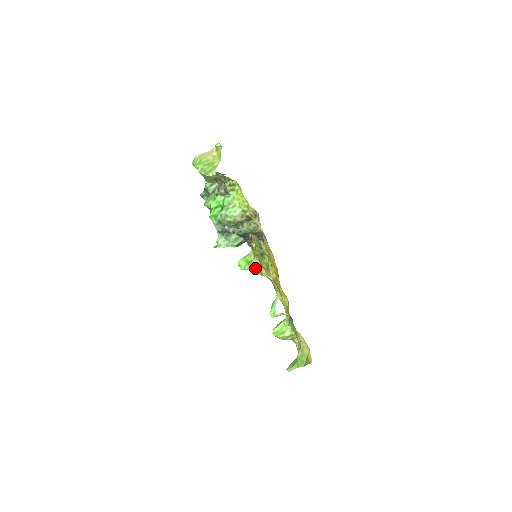
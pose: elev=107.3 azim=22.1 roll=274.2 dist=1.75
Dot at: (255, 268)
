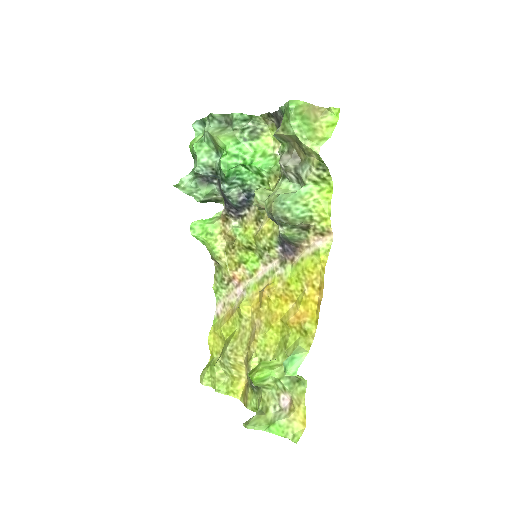
Dot at: (214, 247)
